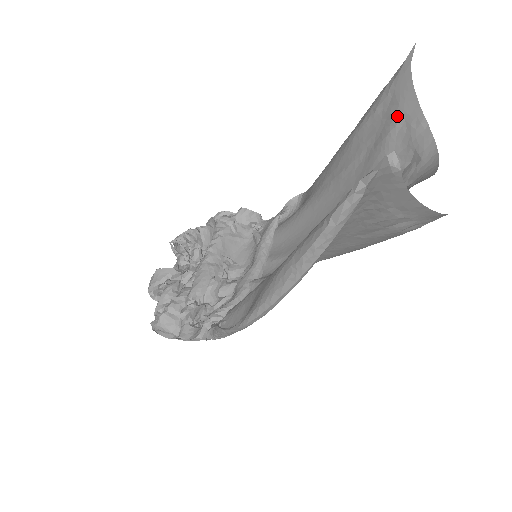
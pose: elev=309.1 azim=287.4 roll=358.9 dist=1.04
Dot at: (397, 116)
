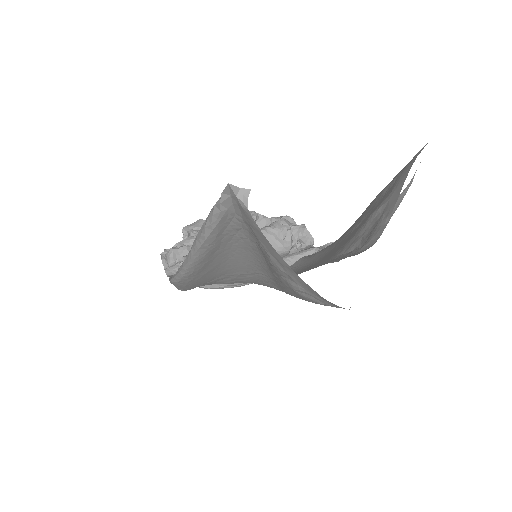
Dot at: (384, 201)
